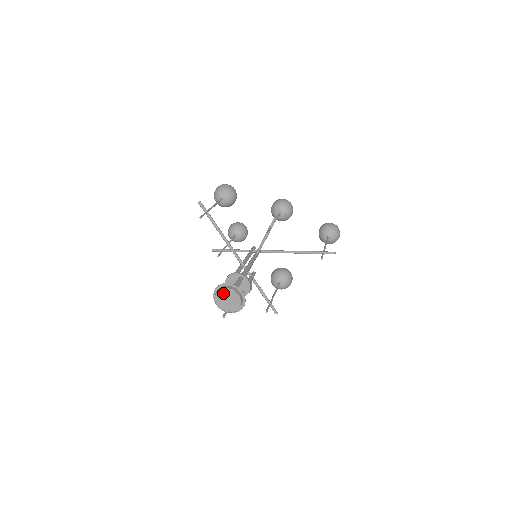
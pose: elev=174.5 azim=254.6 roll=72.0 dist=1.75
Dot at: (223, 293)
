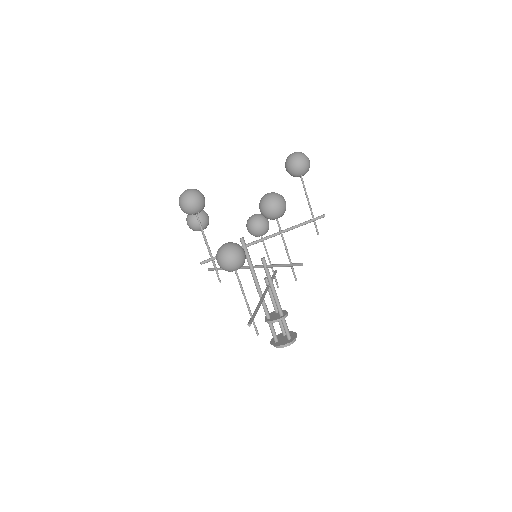
Dot at: (284, 345)
